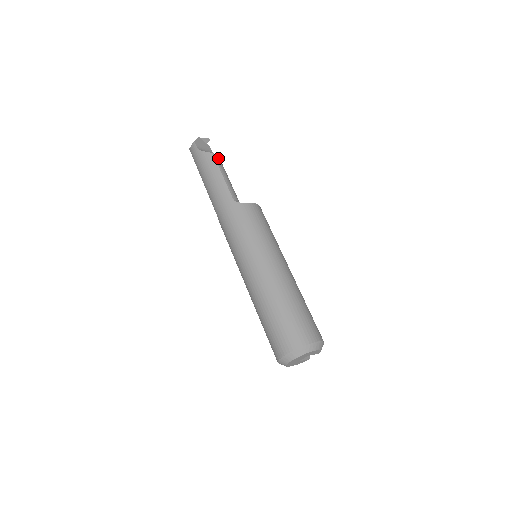
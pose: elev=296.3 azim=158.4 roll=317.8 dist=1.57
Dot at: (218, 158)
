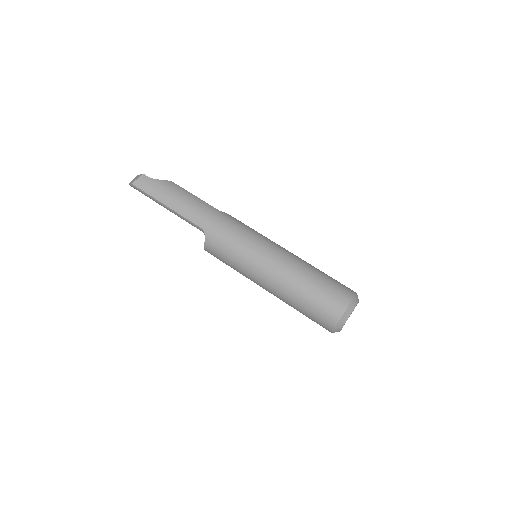
Dot at: occluded
